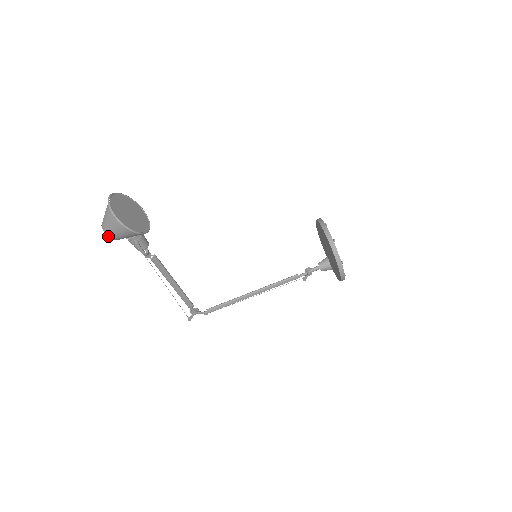
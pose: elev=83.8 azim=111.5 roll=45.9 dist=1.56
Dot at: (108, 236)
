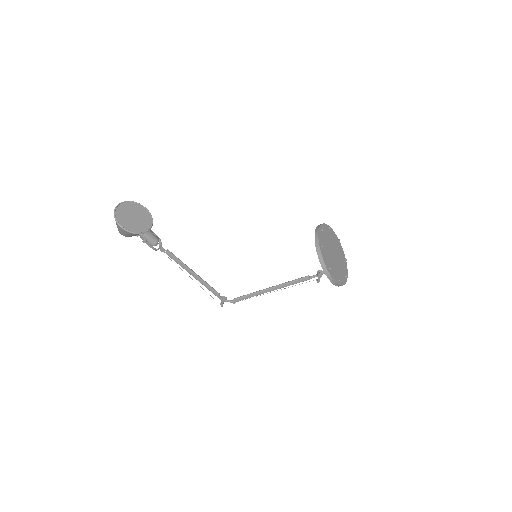
Dot at: (121, 234)
